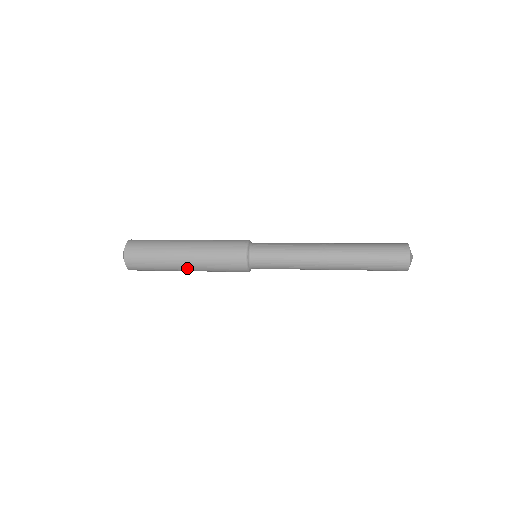
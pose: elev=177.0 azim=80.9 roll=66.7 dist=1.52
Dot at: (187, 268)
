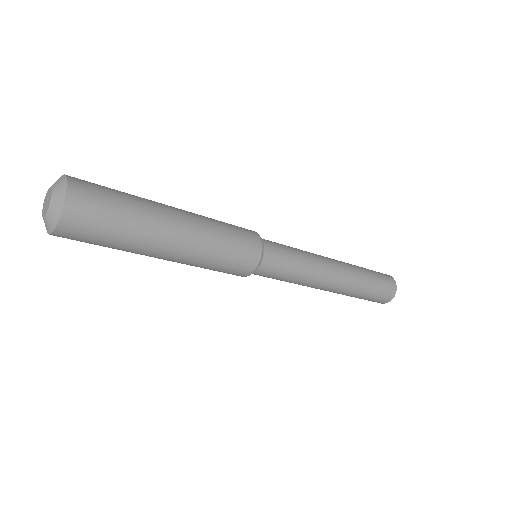
Dot at: (179, 234)
